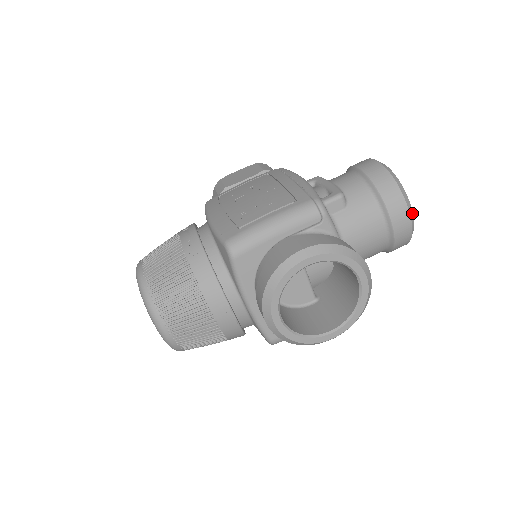
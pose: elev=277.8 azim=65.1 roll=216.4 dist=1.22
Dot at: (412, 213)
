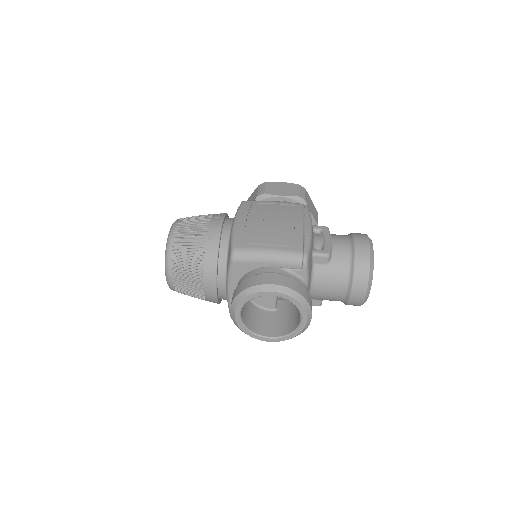
Dot at: occluded
